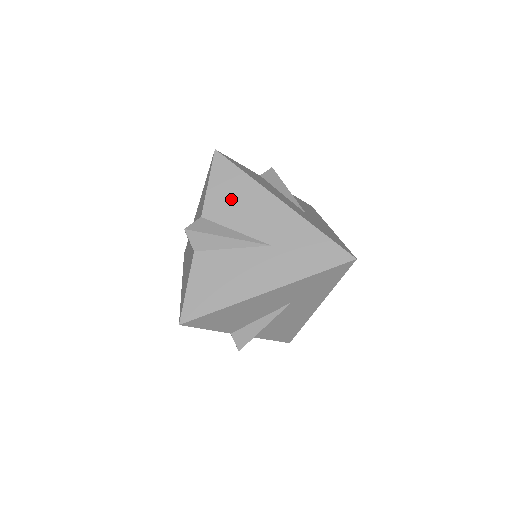
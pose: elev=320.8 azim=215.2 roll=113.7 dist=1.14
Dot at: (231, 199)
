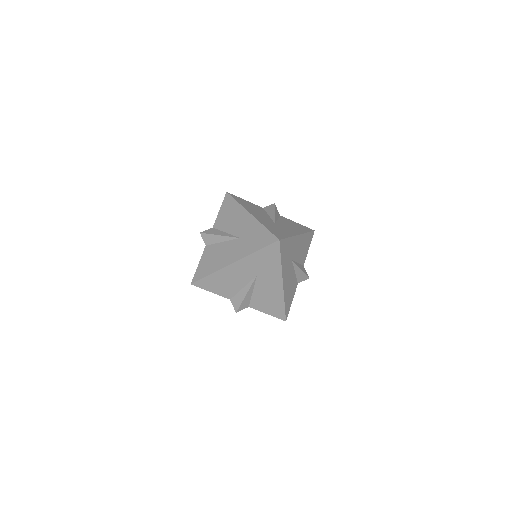
Dot at: (223, 285)
